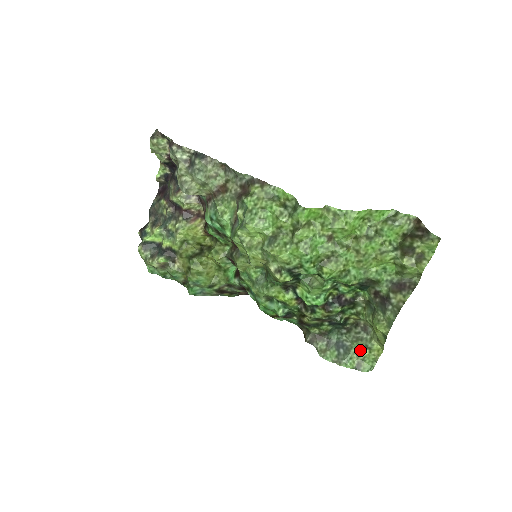
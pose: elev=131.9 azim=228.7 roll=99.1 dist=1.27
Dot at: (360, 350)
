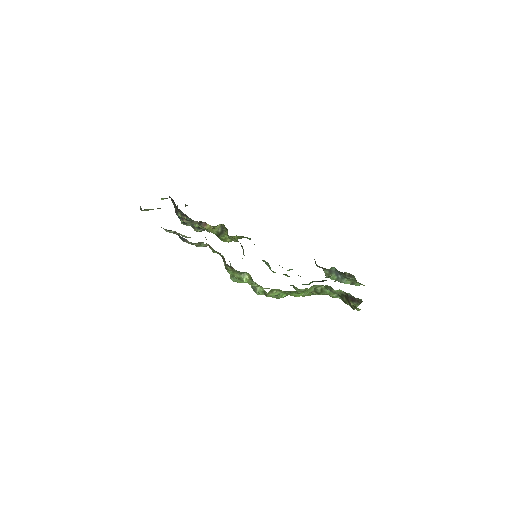
Dot at: occluded
